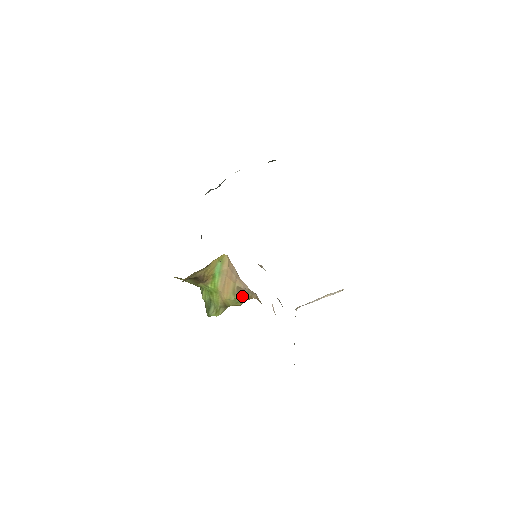
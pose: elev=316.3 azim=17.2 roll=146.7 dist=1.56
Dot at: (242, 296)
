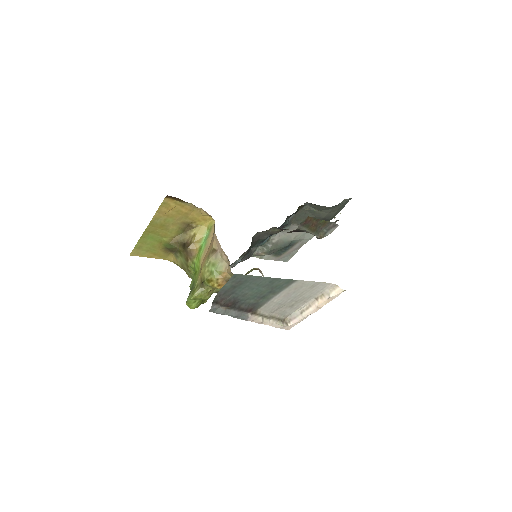
Dot at: (216, 263)
